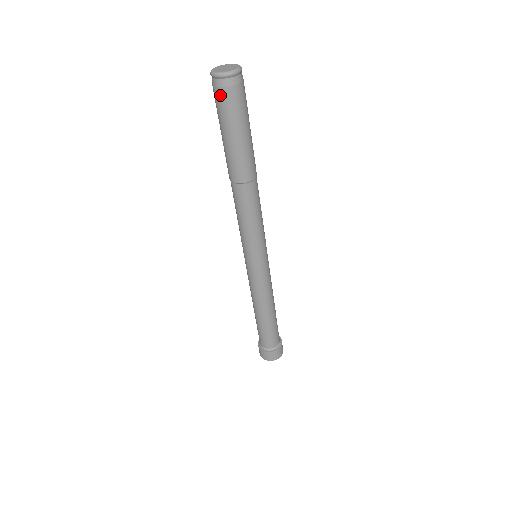
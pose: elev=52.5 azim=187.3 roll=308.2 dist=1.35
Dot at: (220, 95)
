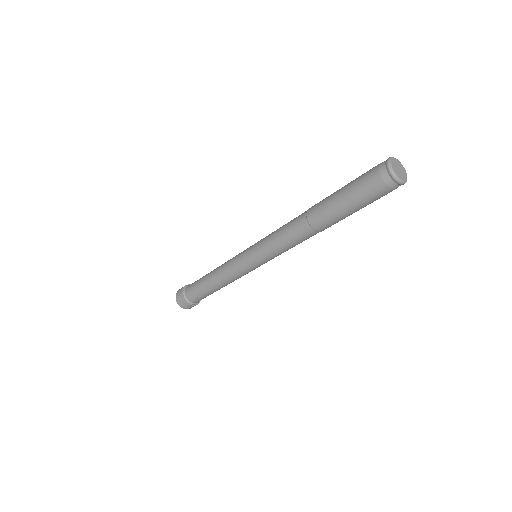
Dot at: (378, 184)
